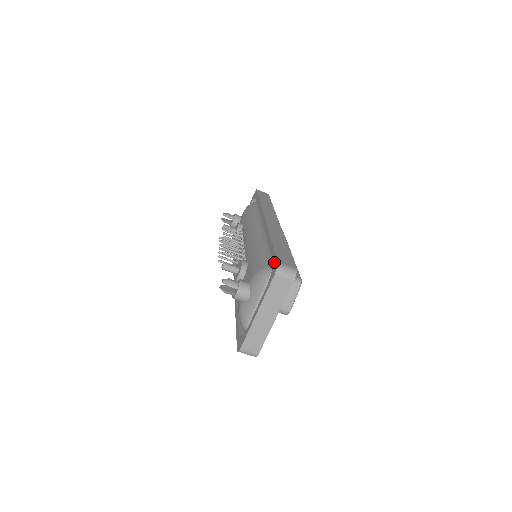
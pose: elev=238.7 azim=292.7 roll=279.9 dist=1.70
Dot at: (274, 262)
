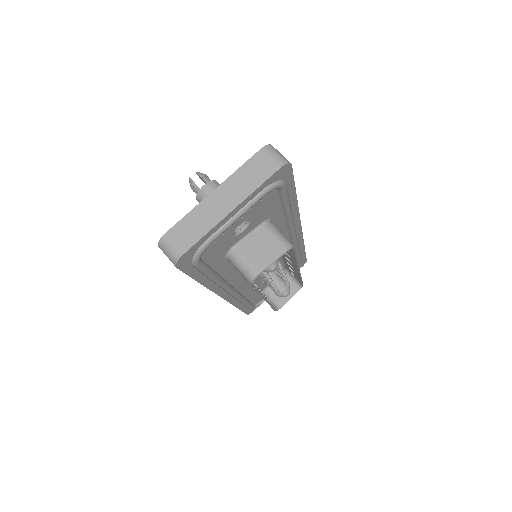
Dot at: occluded
